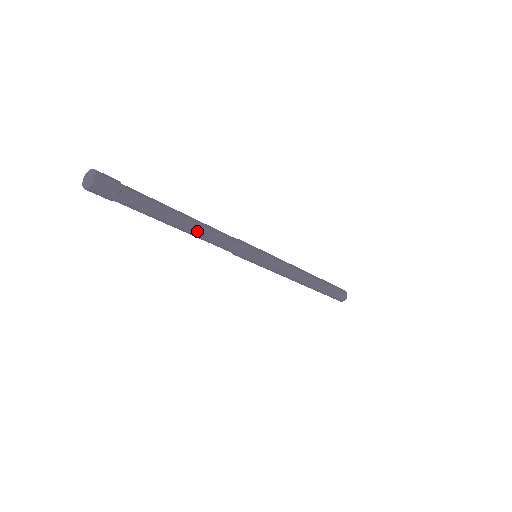
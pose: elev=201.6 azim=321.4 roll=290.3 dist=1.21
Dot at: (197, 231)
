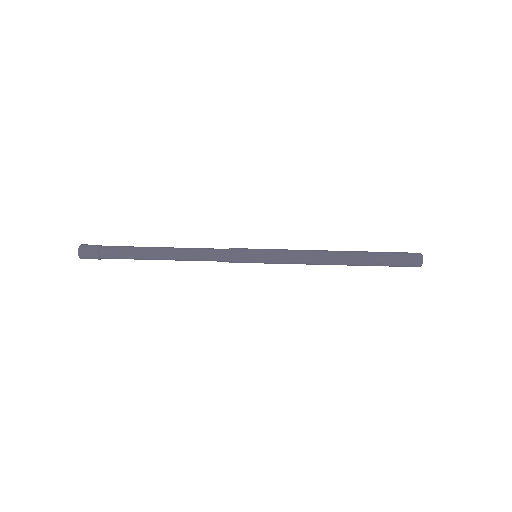
Dot at: (175, 250)
